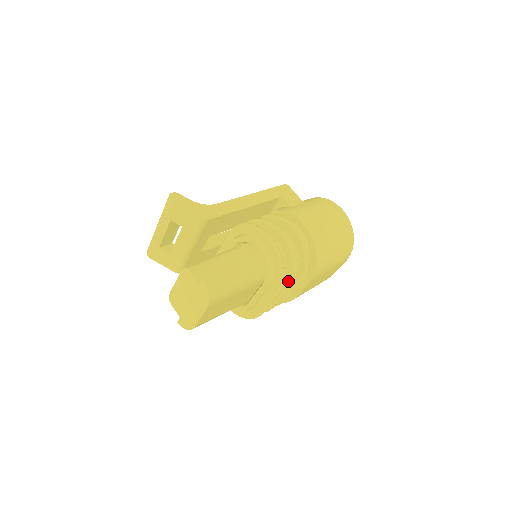
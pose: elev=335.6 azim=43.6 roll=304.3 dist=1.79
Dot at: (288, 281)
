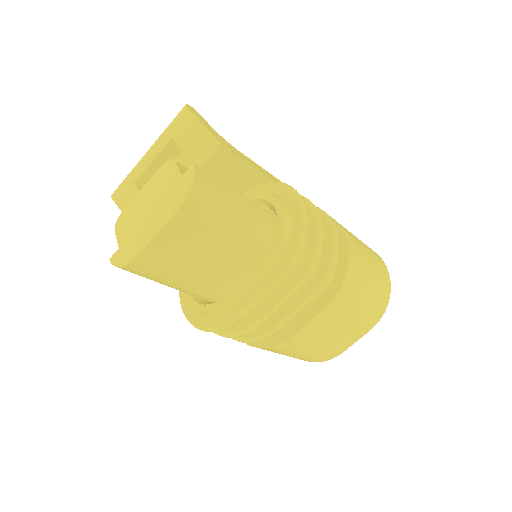
Dot at: (299, 275)
